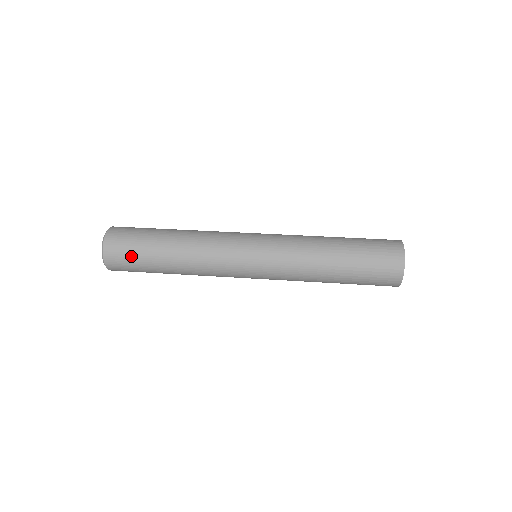
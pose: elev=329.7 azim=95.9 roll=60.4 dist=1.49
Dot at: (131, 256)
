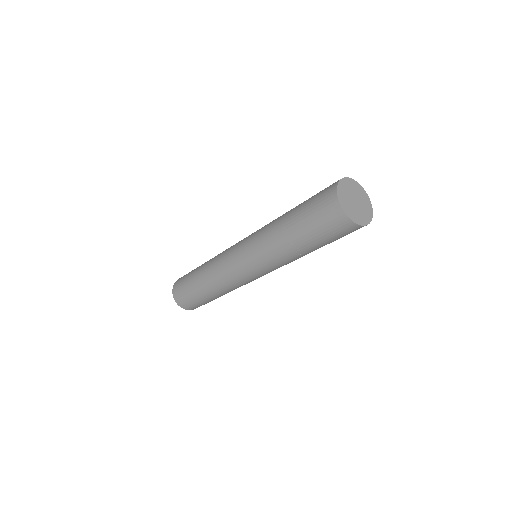
Dot at: (183, 282)
